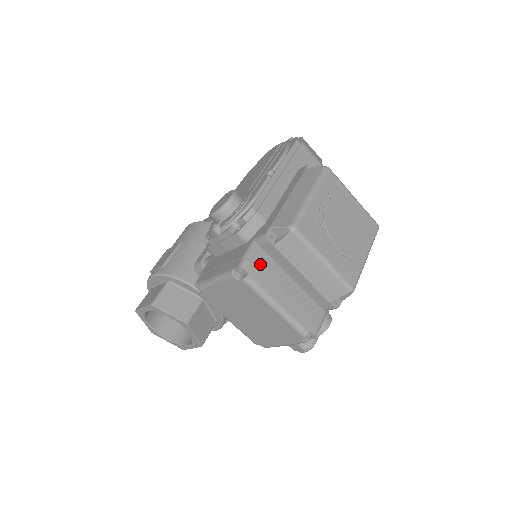
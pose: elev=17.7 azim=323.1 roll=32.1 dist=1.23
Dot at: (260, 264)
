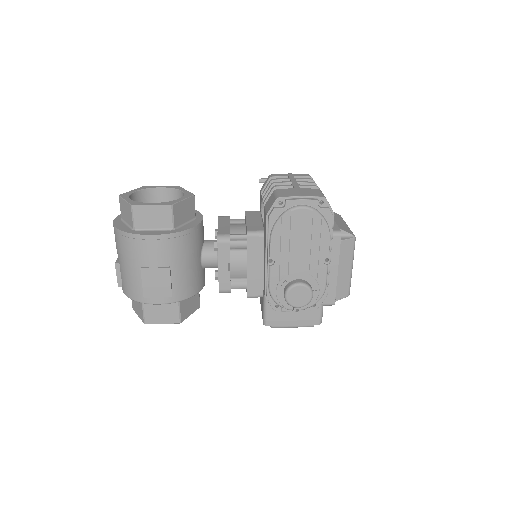
Dot at: occluded
